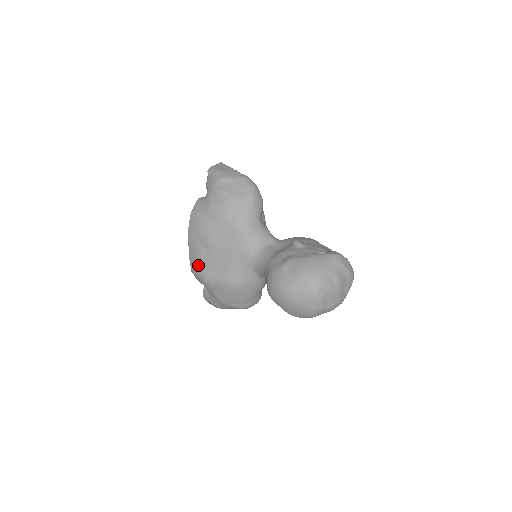
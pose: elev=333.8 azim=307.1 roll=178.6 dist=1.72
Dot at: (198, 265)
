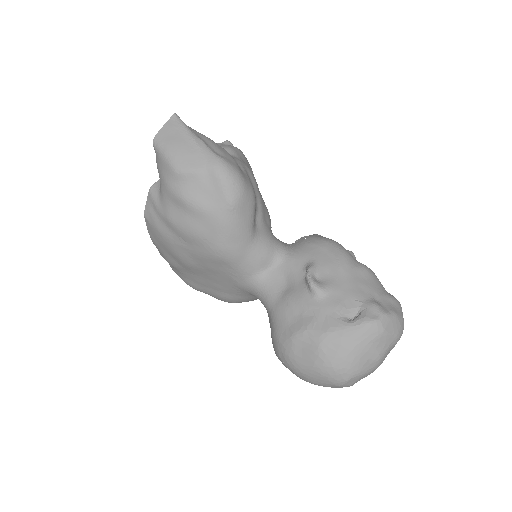
Dot at: (175, 270)
